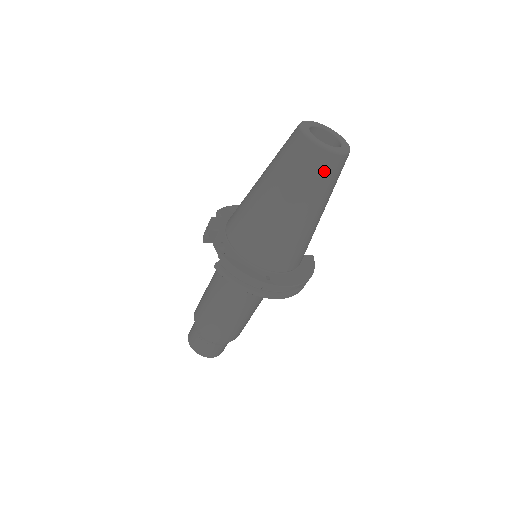
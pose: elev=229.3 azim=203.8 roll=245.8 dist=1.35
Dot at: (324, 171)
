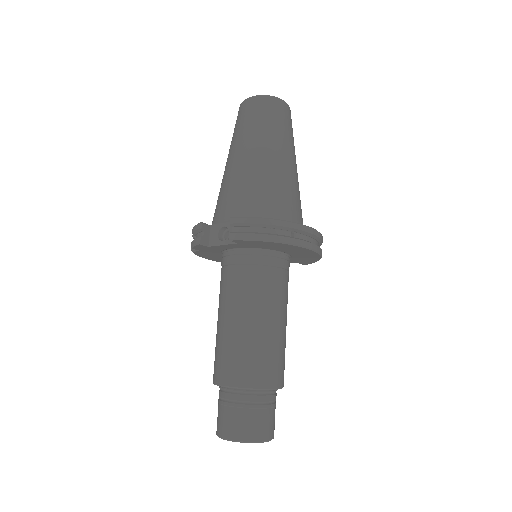
Dot at: (283, 115)
